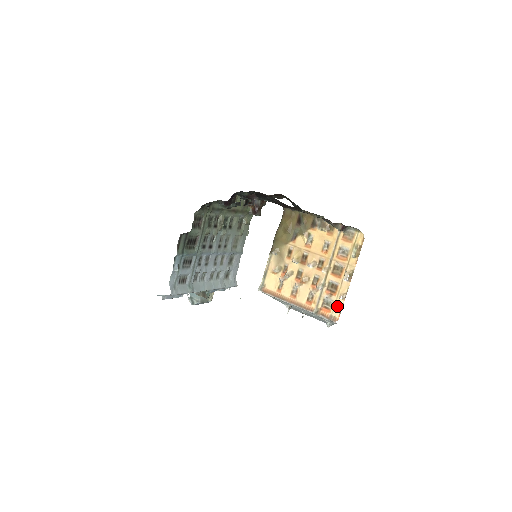
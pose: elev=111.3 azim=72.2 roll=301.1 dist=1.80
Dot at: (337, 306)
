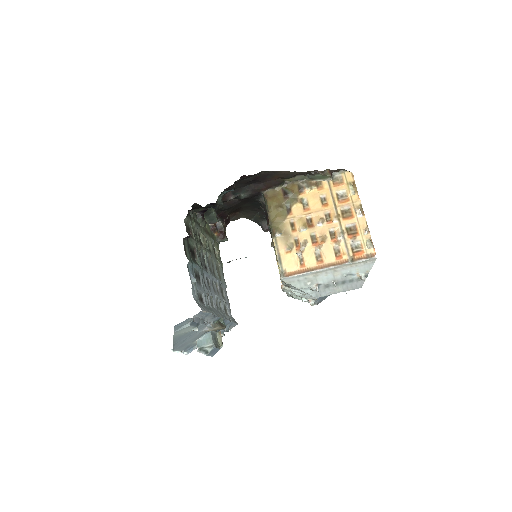
Dot at: (367, 242)
